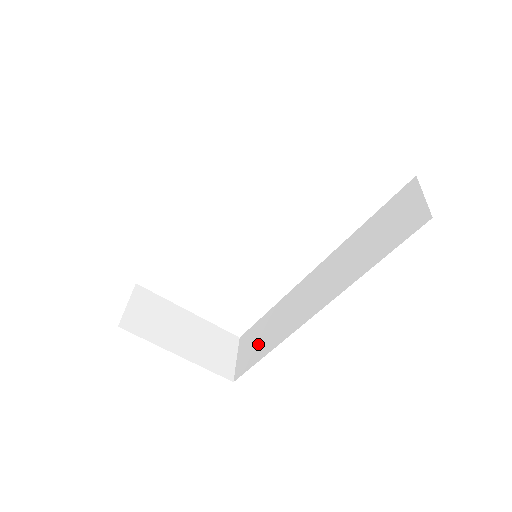
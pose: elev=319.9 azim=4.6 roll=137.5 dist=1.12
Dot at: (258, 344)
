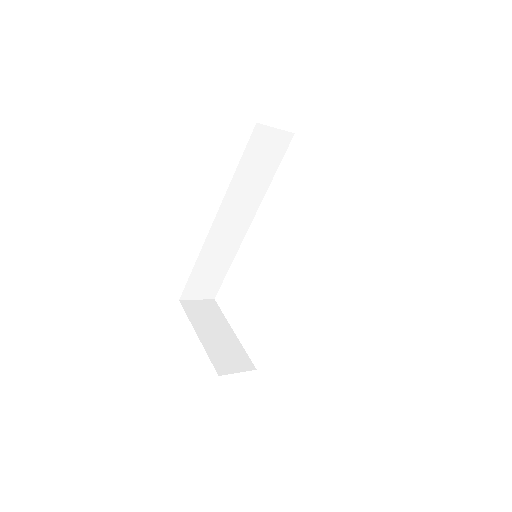
Dot at: occluded
